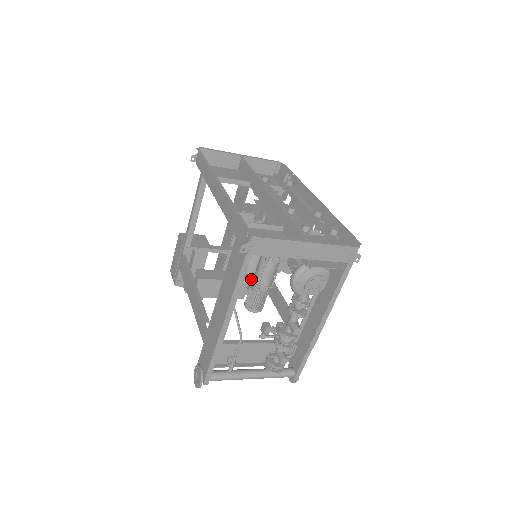
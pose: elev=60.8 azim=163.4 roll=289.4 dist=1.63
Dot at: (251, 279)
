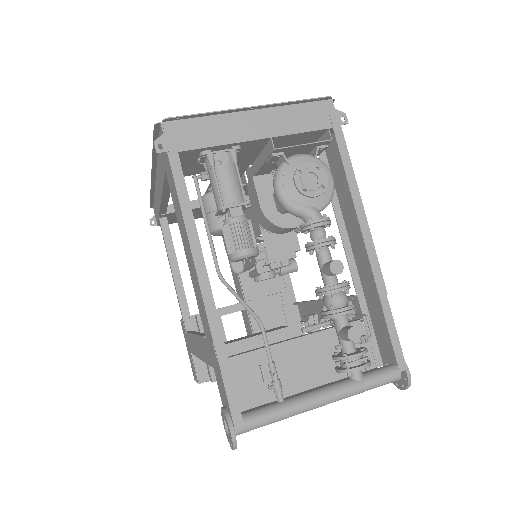
Dot at: occluded
